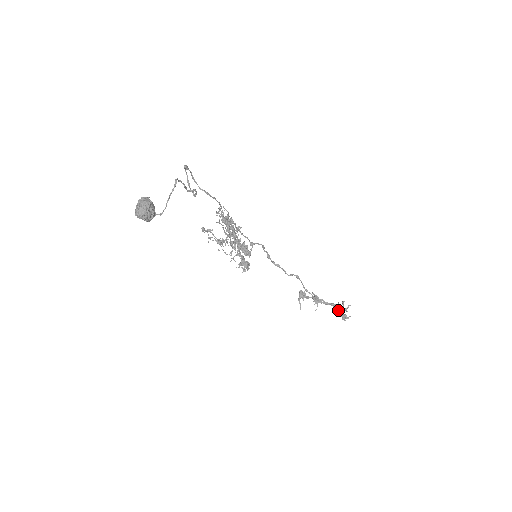
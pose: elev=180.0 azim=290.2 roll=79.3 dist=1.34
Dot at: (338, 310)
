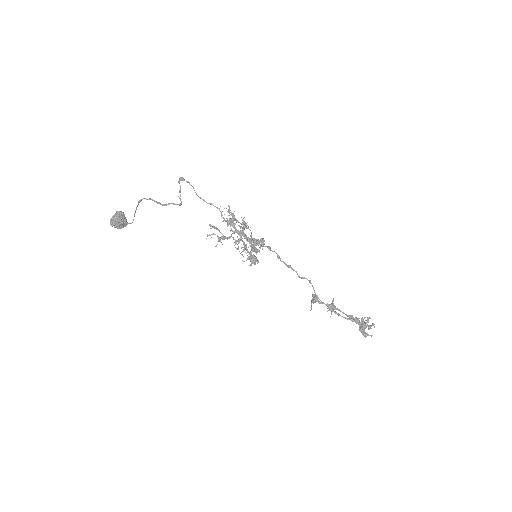
Dot at: occluded
